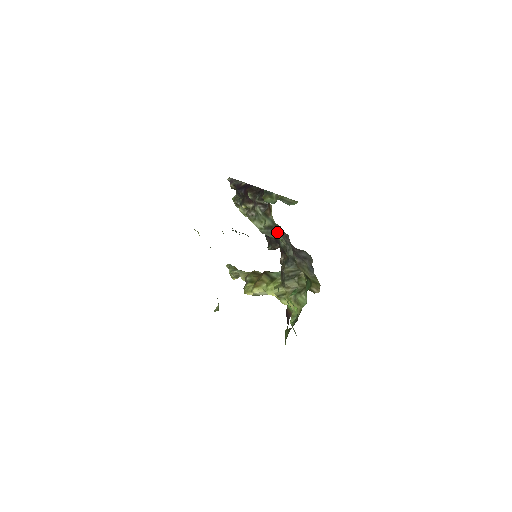
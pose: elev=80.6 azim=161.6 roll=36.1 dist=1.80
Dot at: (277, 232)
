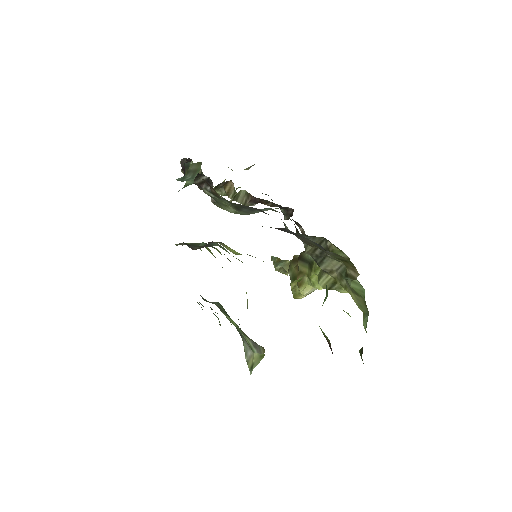
Dot at: (250, 208)
